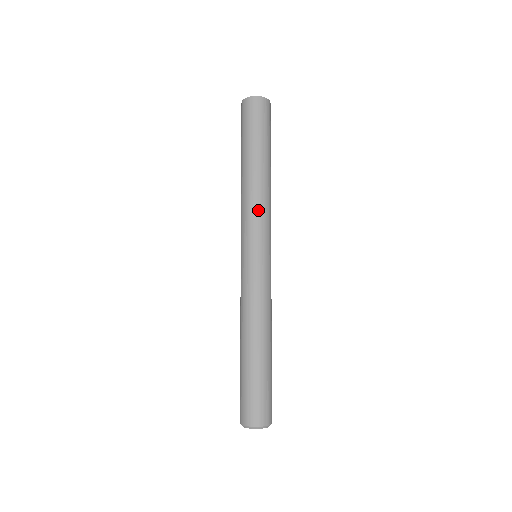
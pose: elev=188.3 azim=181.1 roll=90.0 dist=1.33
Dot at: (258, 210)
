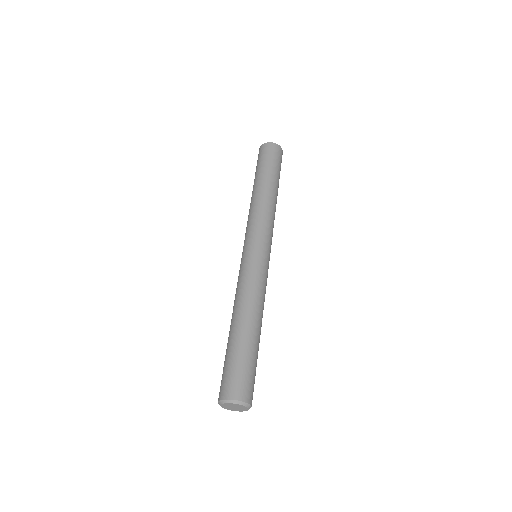
Dot at: (271, 220)
